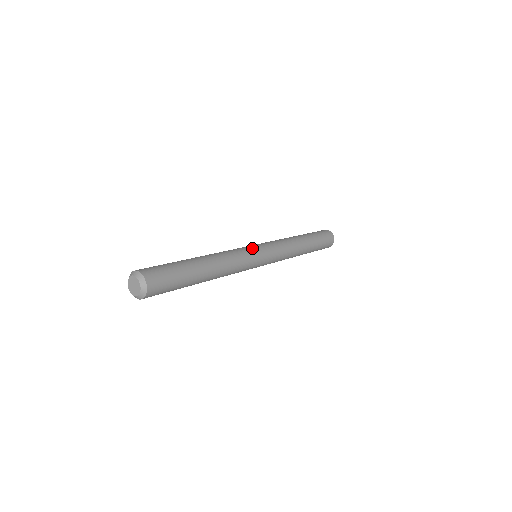
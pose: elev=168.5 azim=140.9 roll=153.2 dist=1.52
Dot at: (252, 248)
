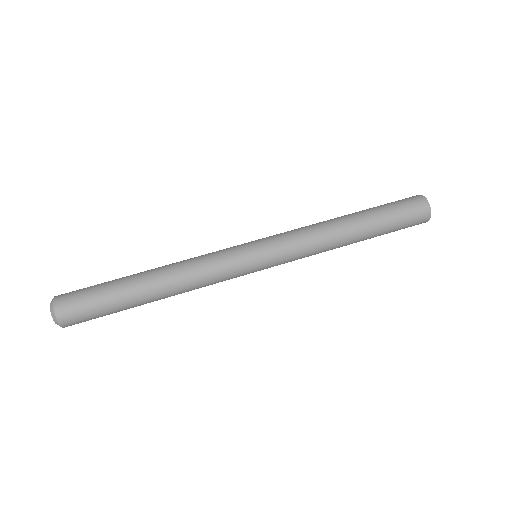
Dot at: (245, 269)
